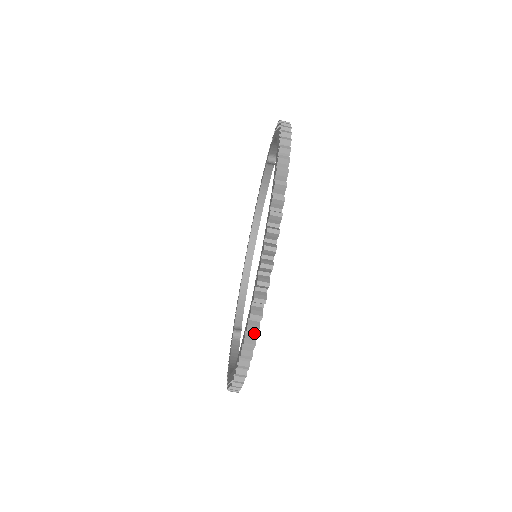
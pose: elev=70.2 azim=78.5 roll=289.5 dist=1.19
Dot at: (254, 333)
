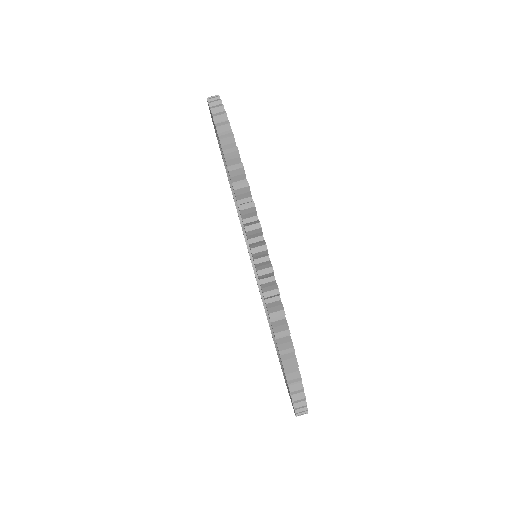
Dot at: (238, 168)
